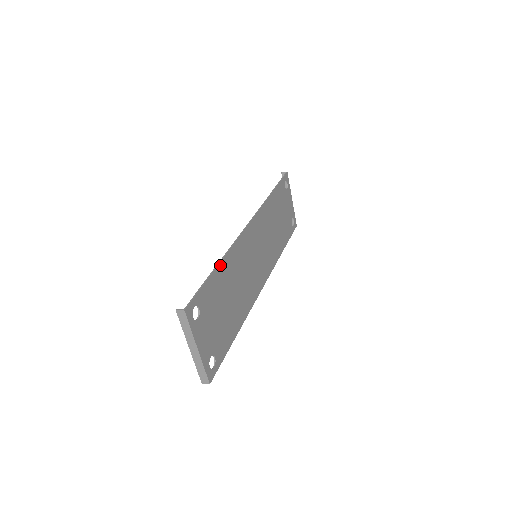
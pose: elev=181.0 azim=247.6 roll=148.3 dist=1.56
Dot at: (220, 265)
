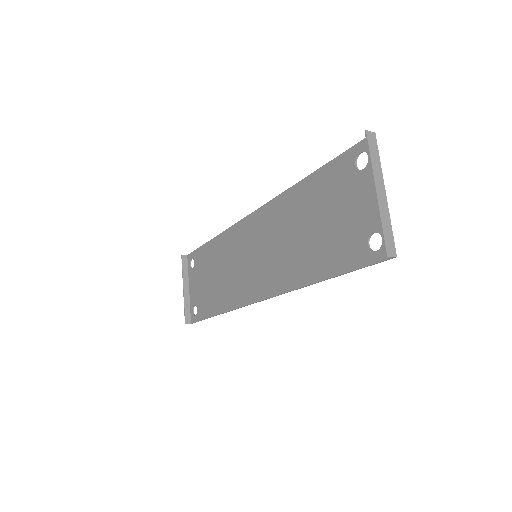
Dot at: (306, 181)
